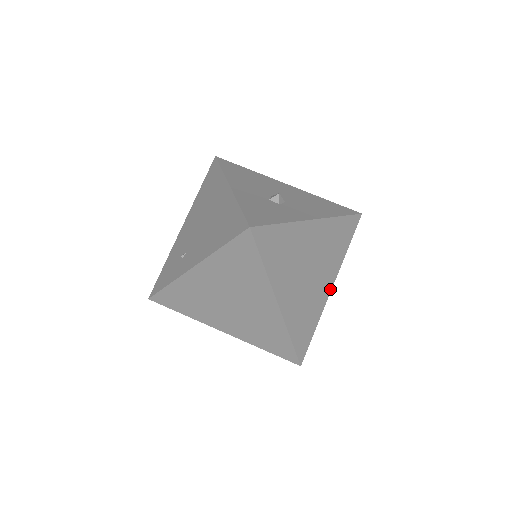
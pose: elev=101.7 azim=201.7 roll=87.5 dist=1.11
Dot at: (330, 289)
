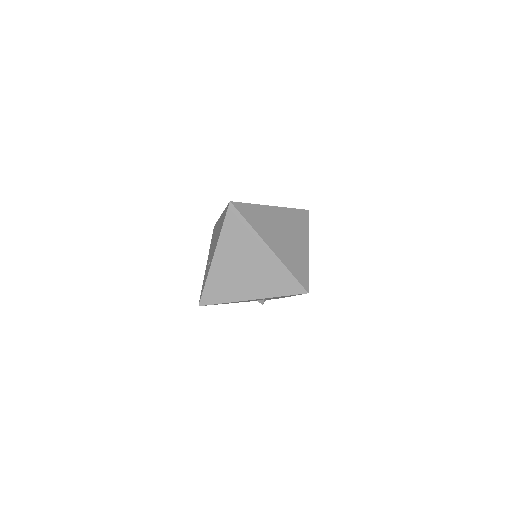
Dot at: (307, 249)
